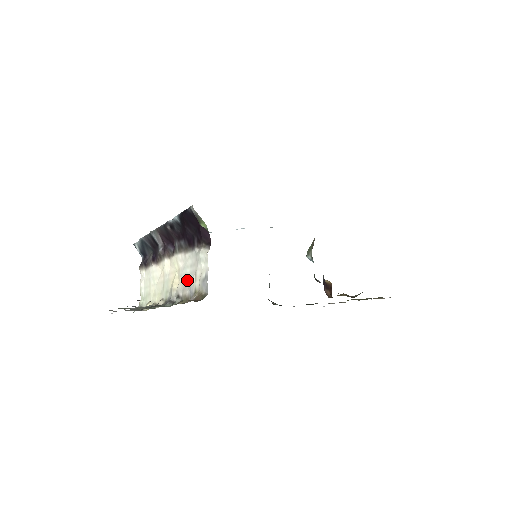
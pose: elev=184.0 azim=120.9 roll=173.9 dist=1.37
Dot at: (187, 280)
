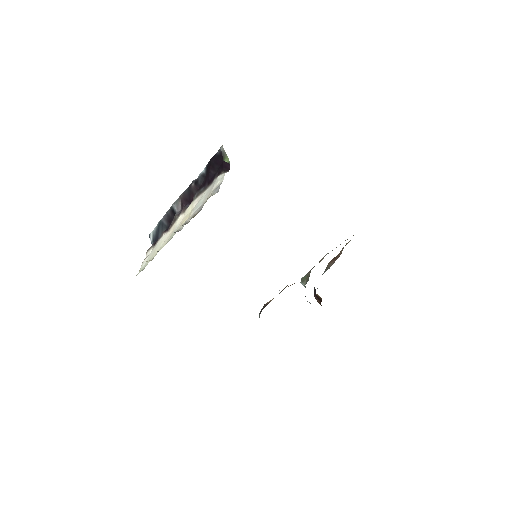
Dot at: (199, 207)
